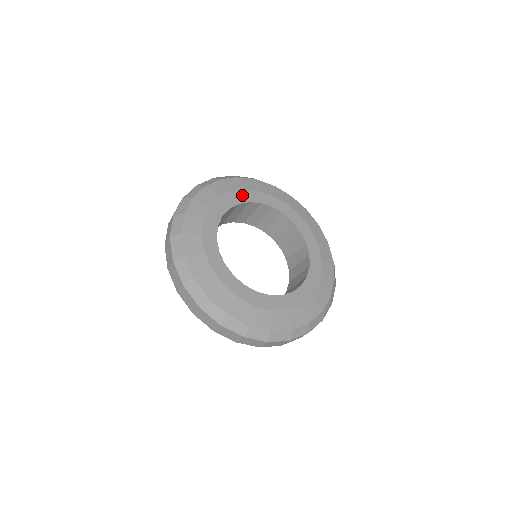
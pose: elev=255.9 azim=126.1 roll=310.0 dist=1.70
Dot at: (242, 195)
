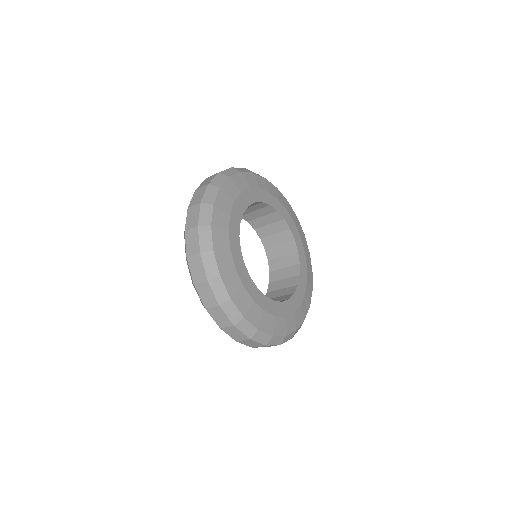
Dot at: (275, 201)
